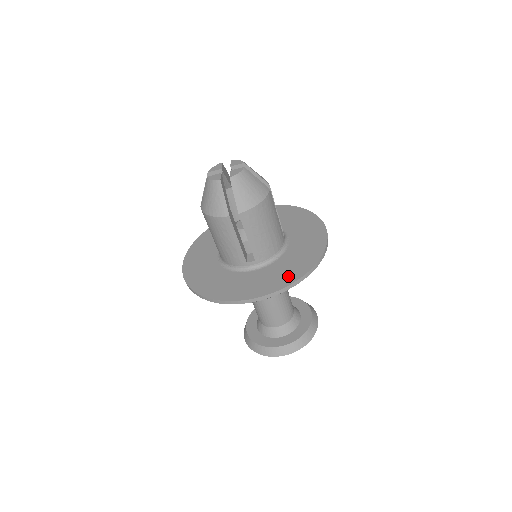
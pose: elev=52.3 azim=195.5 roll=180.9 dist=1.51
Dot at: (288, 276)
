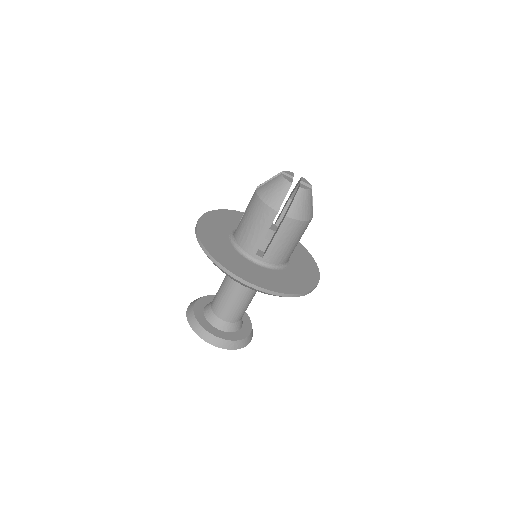
Dot at: (281, 286)
